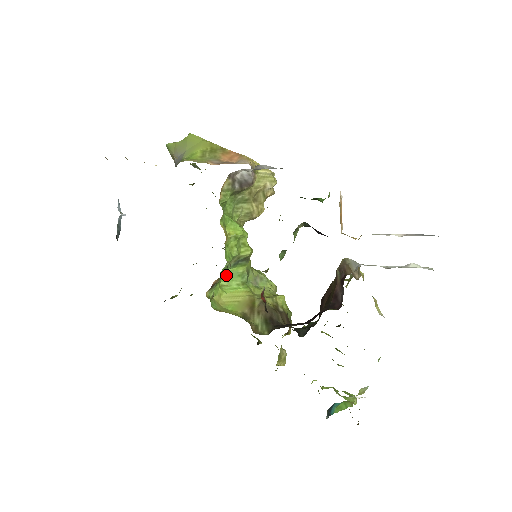
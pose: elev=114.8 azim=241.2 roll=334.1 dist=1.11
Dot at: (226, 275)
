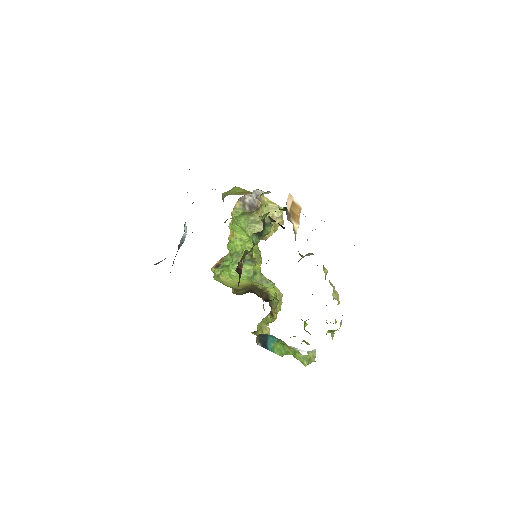
Dot at: occluded
